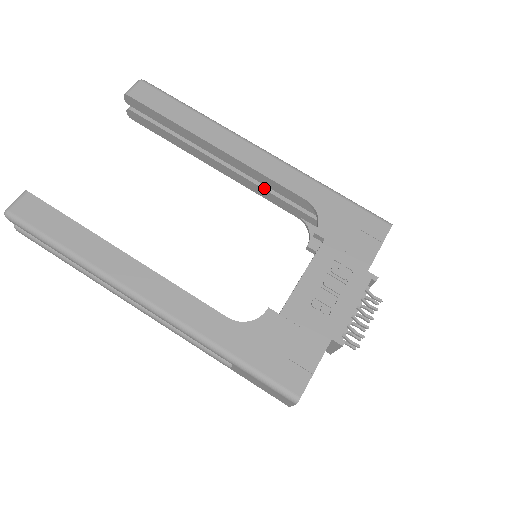
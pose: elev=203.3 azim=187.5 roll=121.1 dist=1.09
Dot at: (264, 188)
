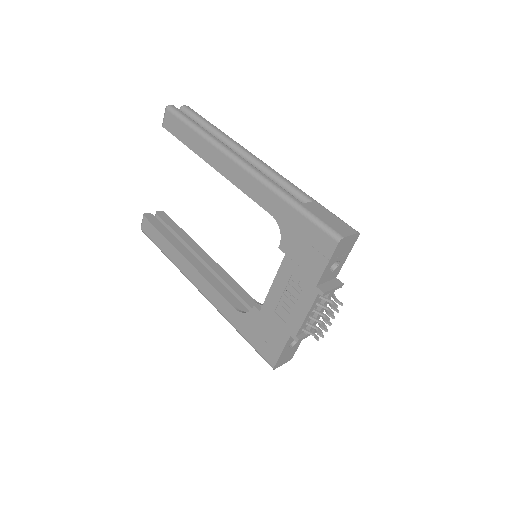
Dot at: occluded
